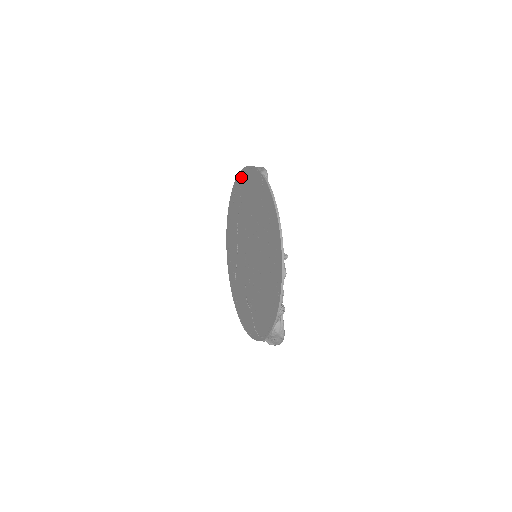
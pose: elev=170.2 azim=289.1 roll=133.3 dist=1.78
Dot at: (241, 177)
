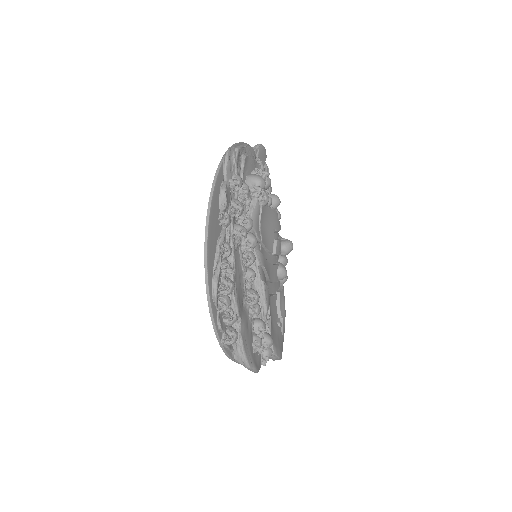
Dot at: occluded
